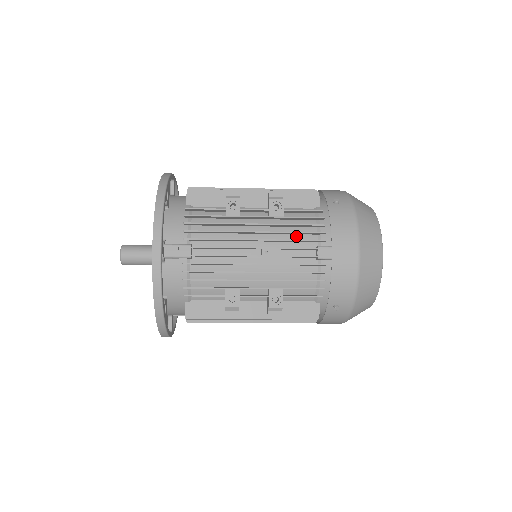
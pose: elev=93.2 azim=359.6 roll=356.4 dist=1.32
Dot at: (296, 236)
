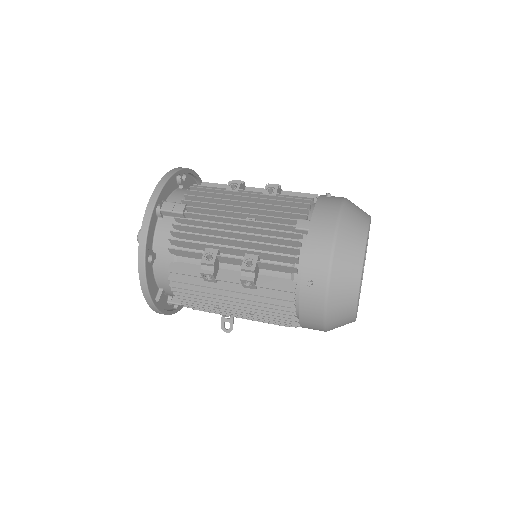
Dot at: occluded
